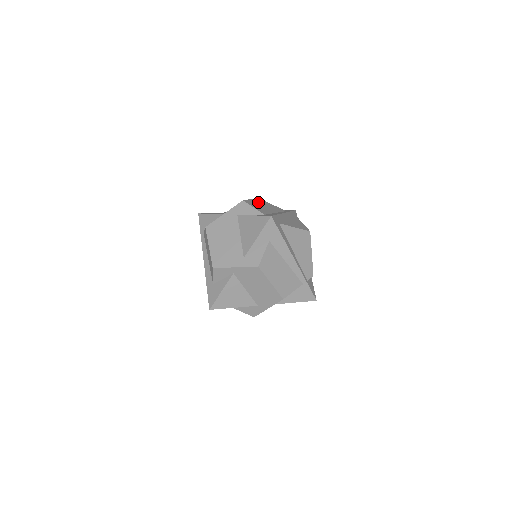
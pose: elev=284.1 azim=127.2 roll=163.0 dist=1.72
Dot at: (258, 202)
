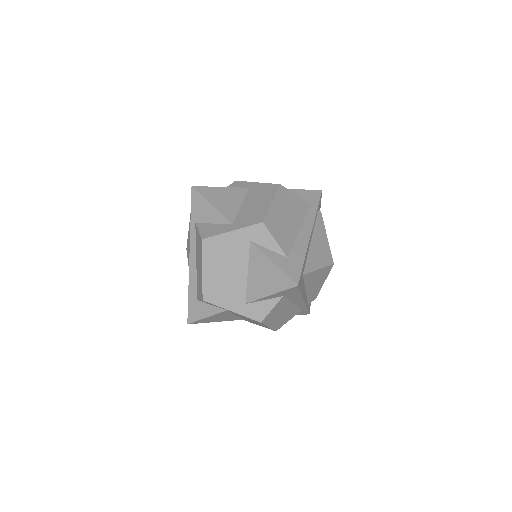
Dot at: (280, 207)
